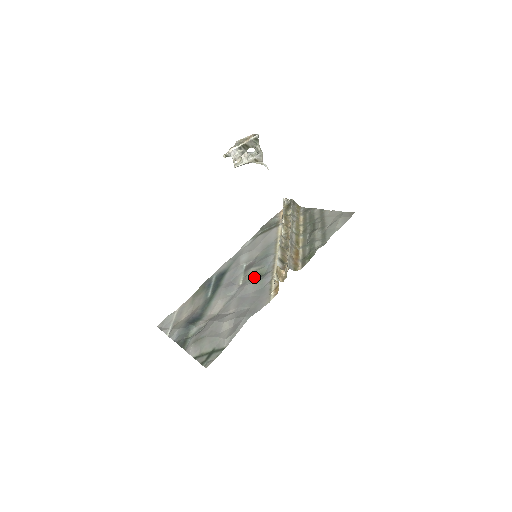
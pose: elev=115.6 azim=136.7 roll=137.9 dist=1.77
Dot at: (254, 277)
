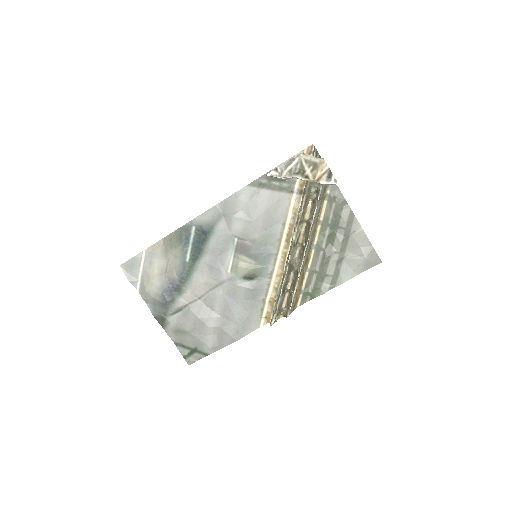
Dot at: (247, 277)
